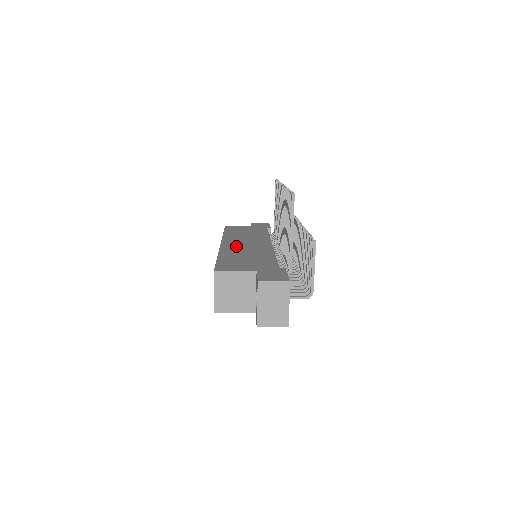
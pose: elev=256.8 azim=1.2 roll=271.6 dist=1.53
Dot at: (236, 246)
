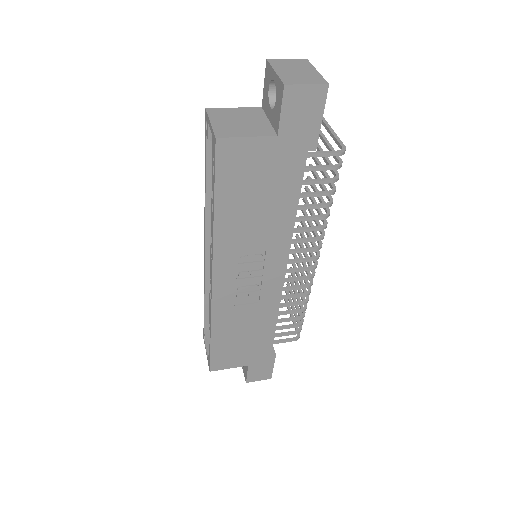
Dot at: occluded
